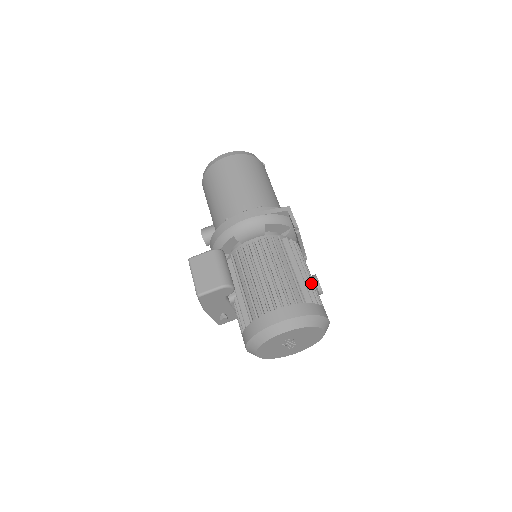
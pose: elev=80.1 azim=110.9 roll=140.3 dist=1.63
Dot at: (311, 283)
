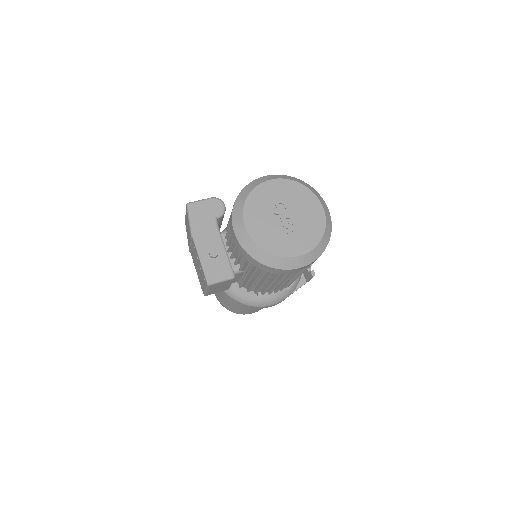
Dot at: occluded
